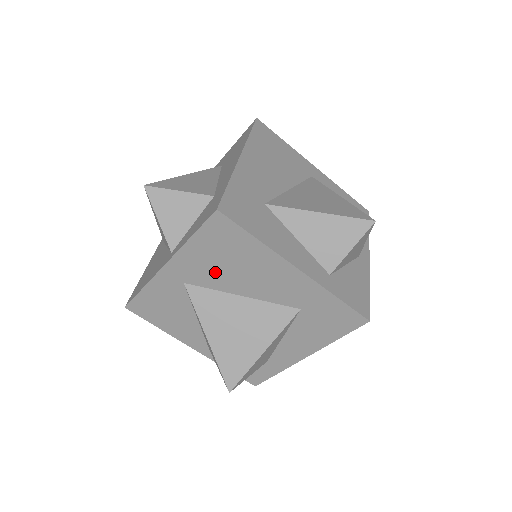
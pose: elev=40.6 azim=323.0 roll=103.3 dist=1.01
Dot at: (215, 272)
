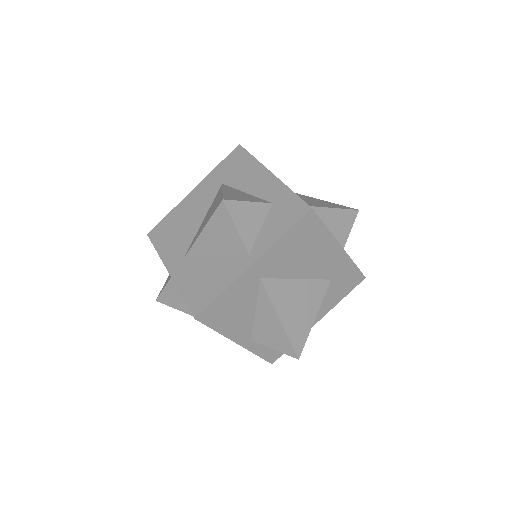
Dot at: (288, 262)
